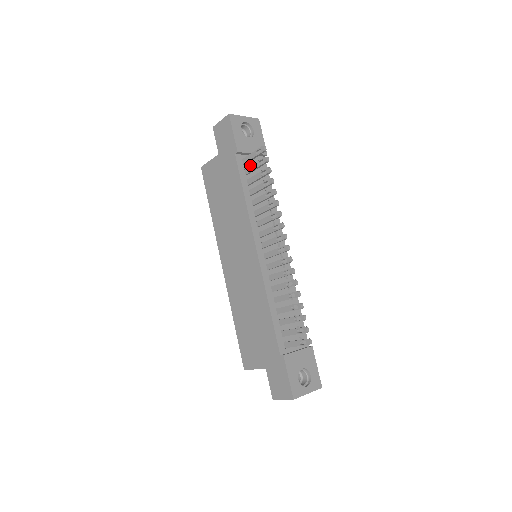
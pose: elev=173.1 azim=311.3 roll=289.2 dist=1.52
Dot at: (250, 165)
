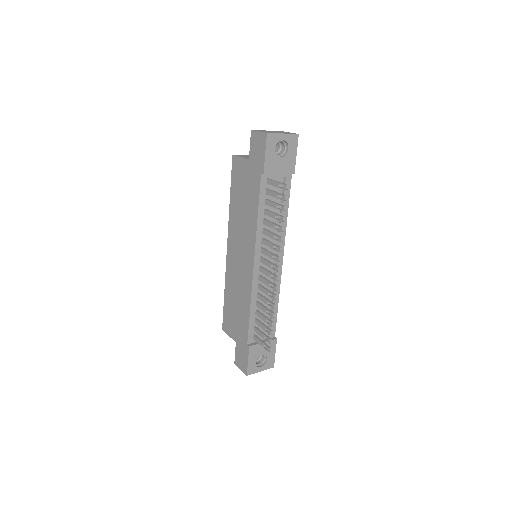
Dot at: occluded
